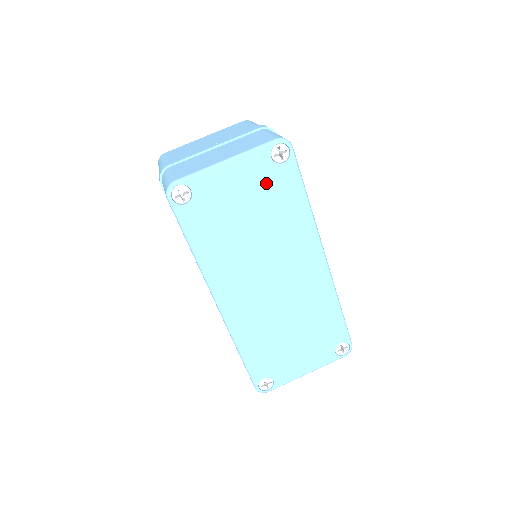
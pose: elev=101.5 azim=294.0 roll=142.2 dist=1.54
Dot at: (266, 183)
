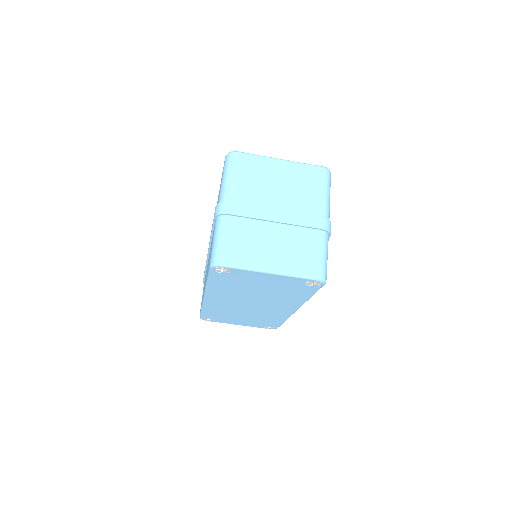
Dot at: (289, 286)
